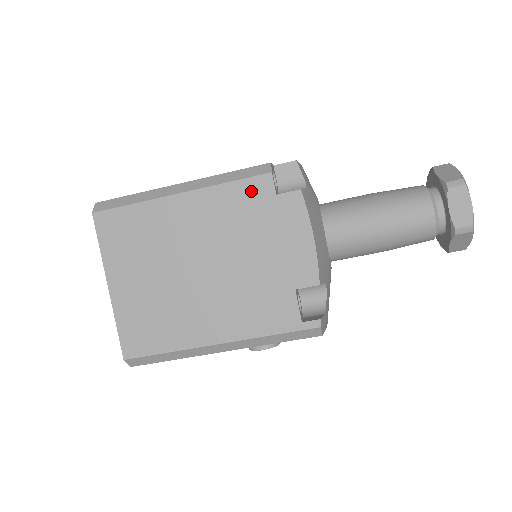
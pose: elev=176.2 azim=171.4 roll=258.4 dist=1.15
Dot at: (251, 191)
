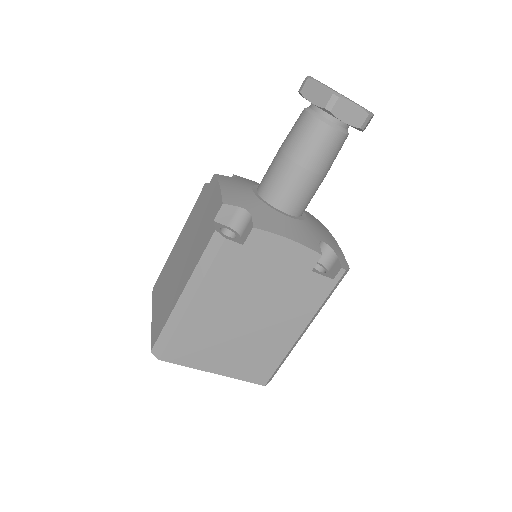
Dot at: (227, 259)
